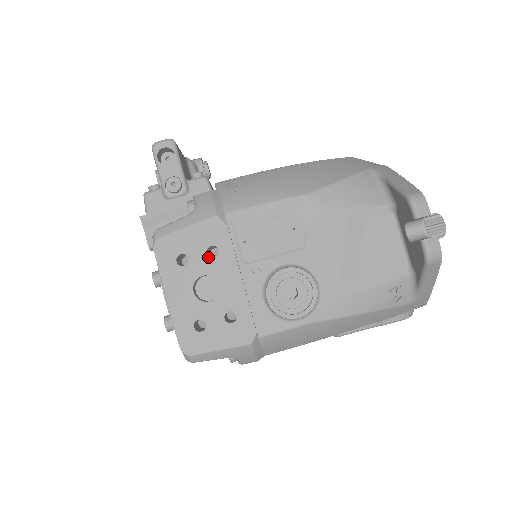
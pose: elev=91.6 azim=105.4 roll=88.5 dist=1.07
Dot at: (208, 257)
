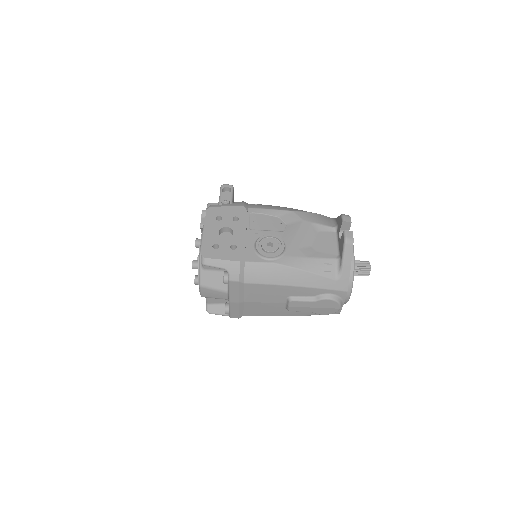
Dot at: (232, 220)
